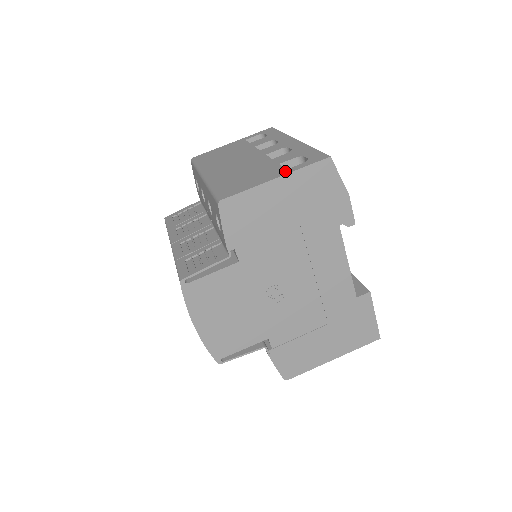
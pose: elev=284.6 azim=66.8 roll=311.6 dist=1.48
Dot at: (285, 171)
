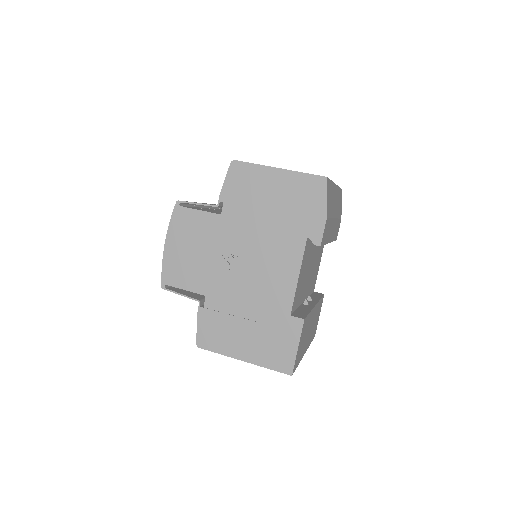
Dot at: occluded
